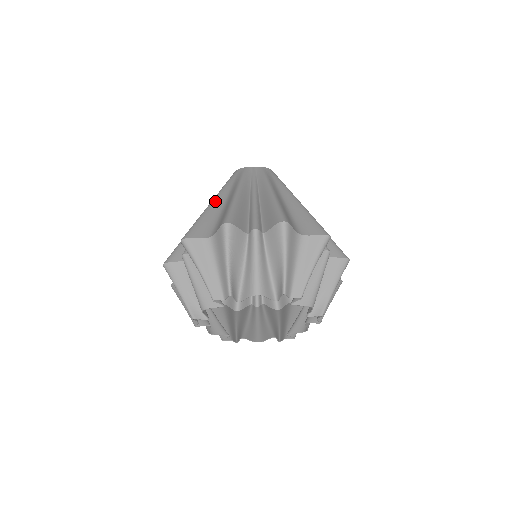
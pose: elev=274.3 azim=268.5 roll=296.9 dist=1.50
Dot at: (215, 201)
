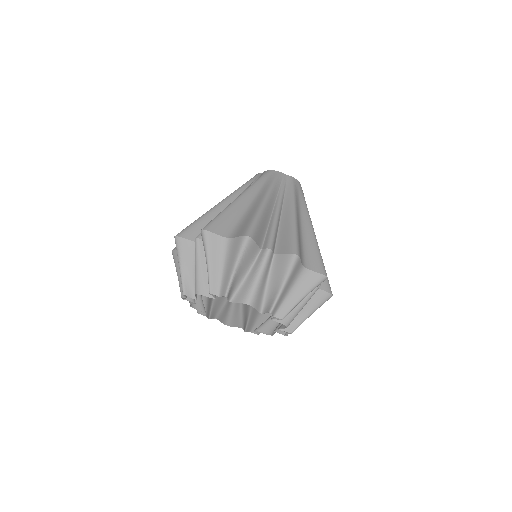
Dot at: (242, 198)
